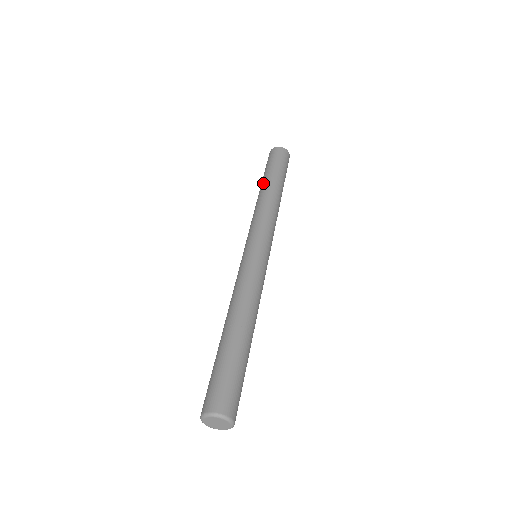
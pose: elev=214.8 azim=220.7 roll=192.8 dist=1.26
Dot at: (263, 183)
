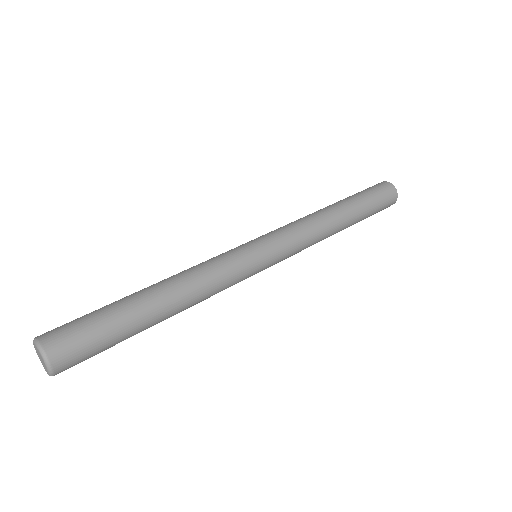
Dot at: (334, 203)
